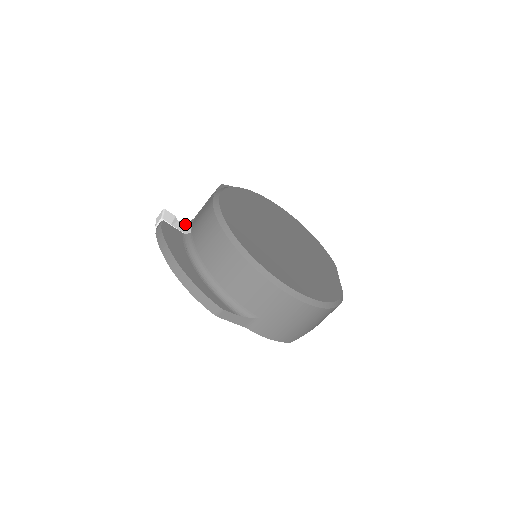
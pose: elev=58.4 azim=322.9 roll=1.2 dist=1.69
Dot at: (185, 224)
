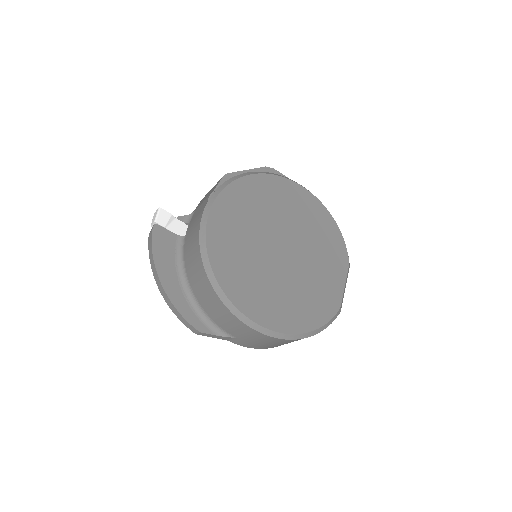
Dot at: (183, 220)
